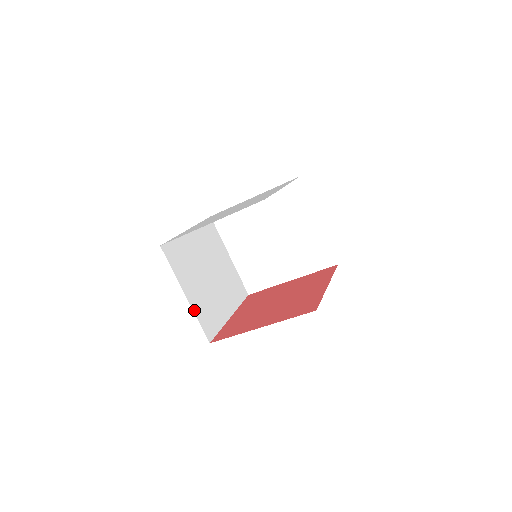
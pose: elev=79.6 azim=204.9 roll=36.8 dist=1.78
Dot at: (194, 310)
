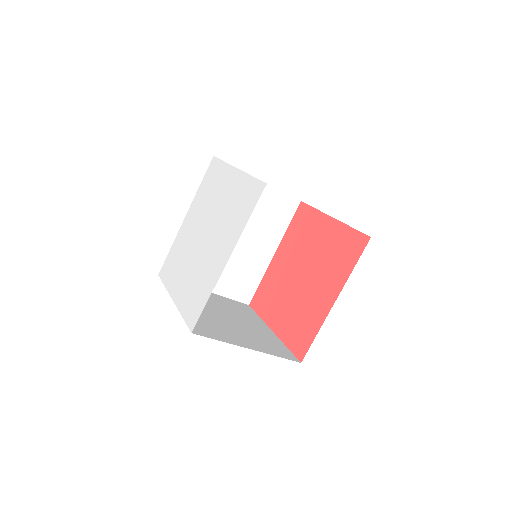
Dot at: (221, 294)
